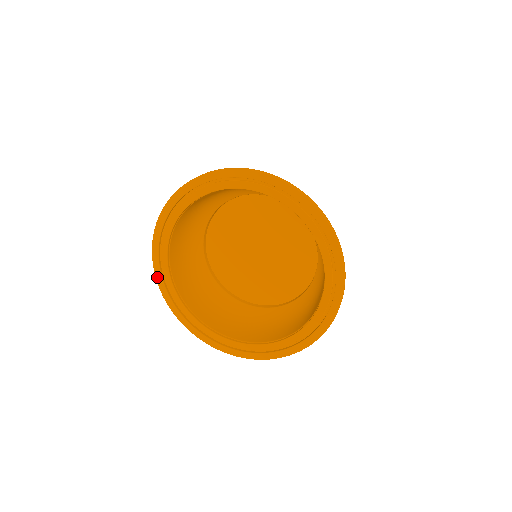
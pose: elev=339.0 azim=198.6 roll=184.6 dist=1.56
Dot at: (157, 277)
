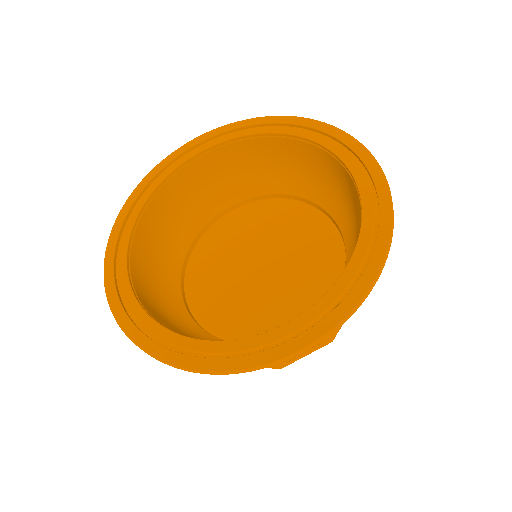
Dot at: (112, 306)
